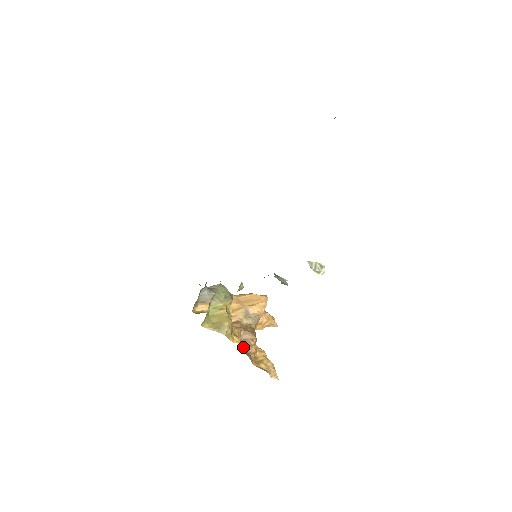
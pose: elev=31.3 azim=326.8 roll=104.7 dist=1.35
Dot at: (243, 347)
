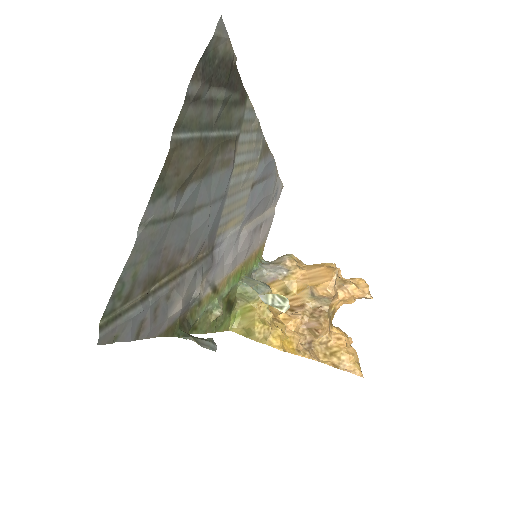
Dot at: (305, 339)
